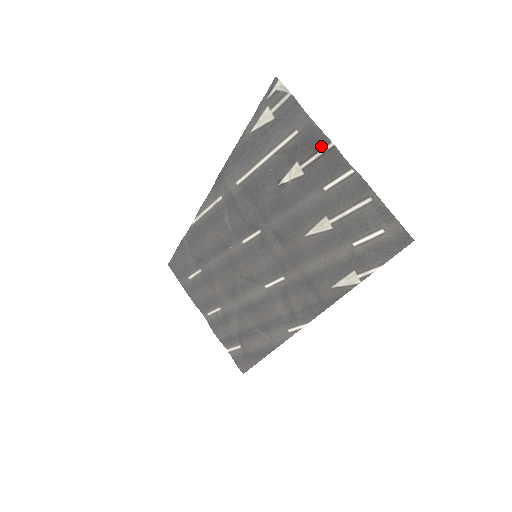
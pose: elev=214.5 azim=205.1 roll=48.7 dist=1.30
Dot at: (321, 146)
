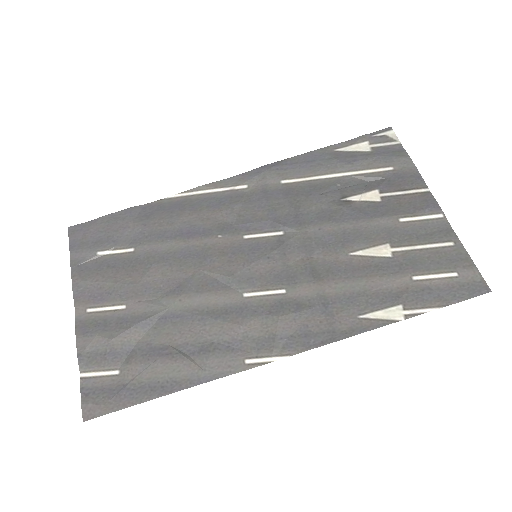
Dot at: (415, 187)
